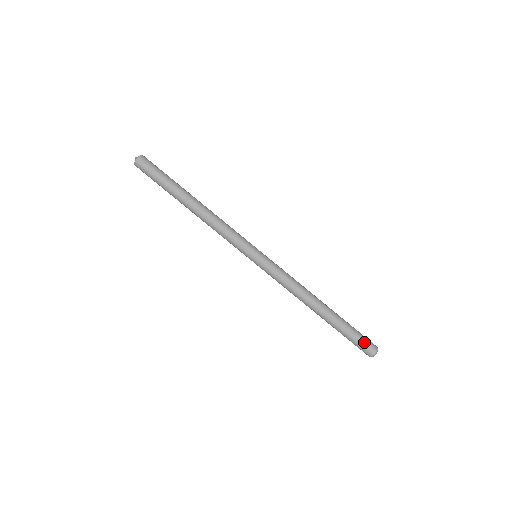
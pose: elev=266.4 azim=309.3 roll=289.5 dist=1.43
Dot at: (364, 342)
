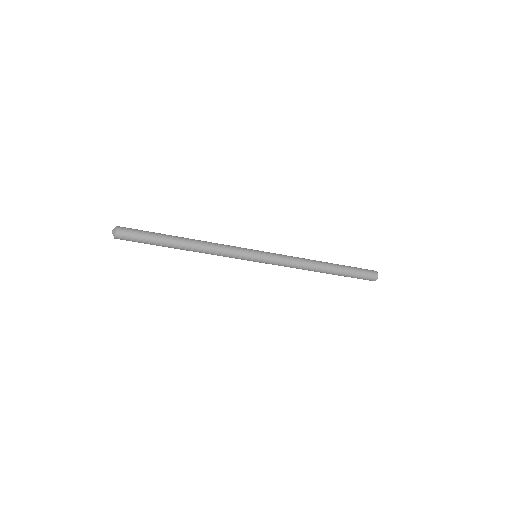
Dot at: (365, 278)
